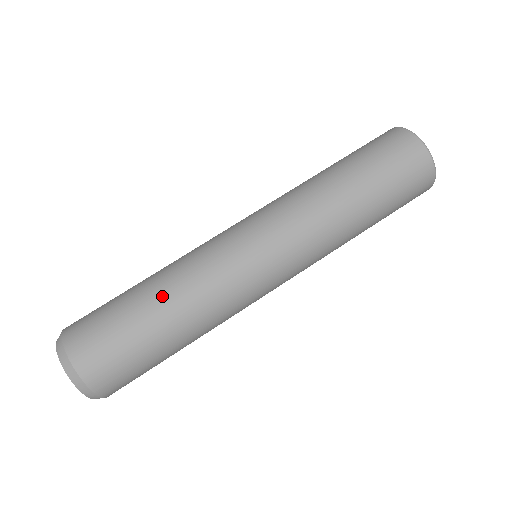
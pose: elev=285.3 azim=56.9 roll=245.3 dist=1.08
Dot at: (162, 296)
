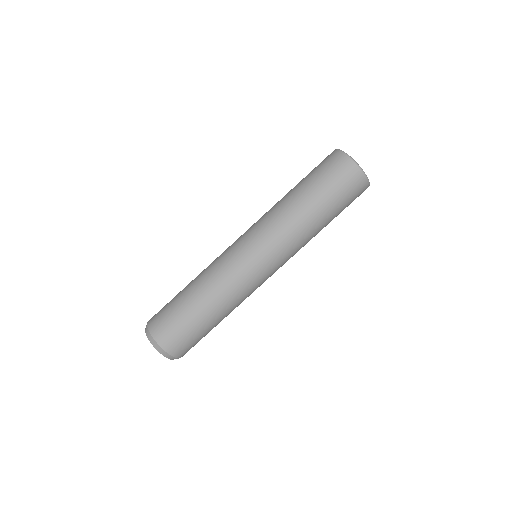
Dot at: (196, 290)
